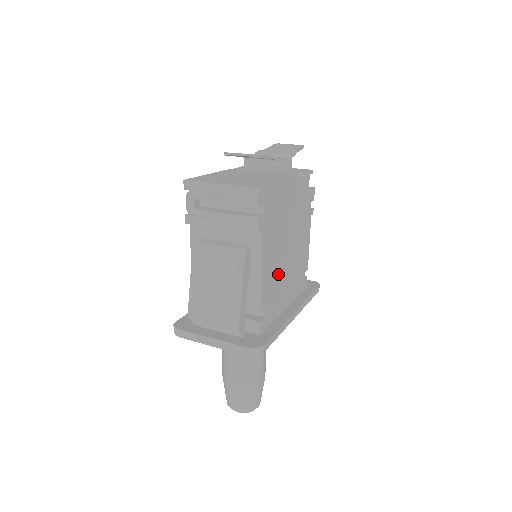
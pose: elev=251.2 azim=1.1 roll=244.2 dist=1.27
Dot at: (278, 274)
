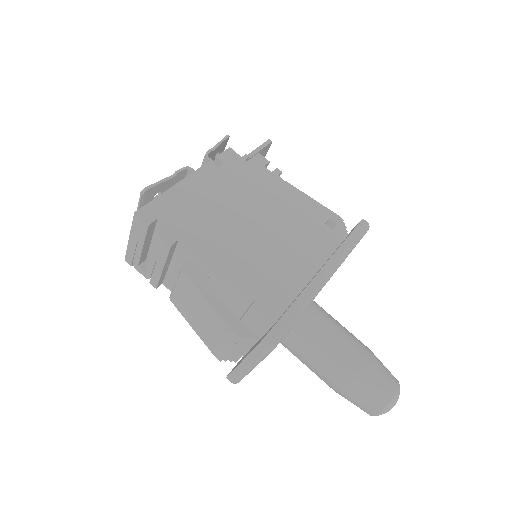
Dot at: (256, 255)
